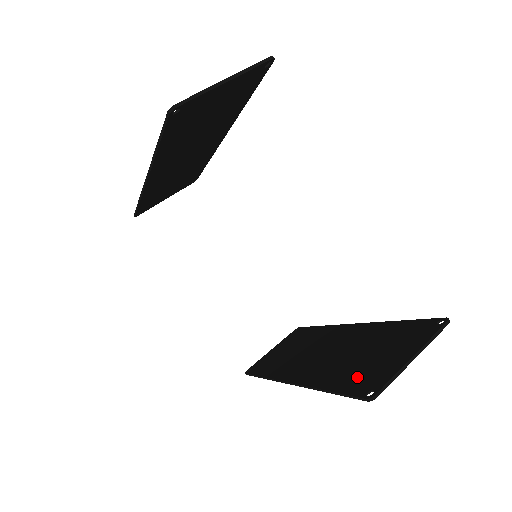
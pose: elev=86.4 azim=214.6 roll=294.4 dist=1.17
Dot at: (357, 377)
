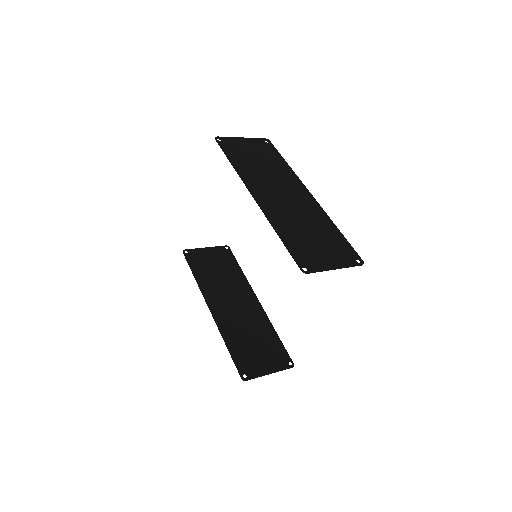
Dot at: (244, 356)
